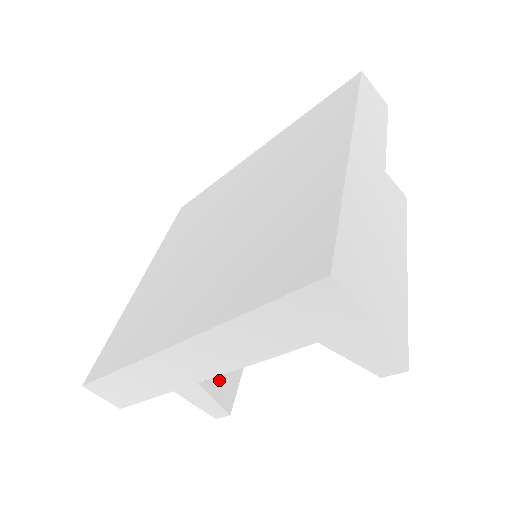
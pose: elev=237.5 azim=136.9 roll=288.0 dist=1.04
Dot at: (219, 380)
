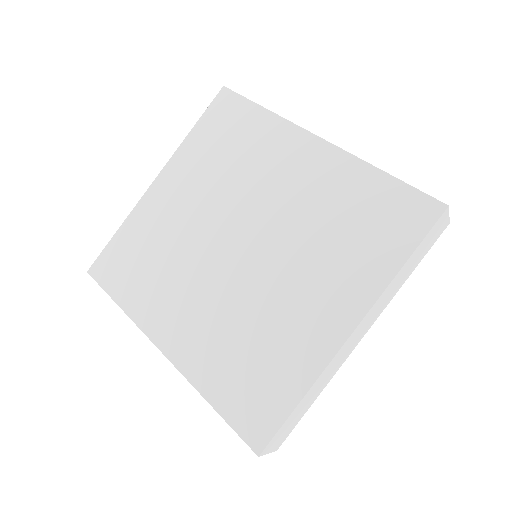
Dot at: occluded
